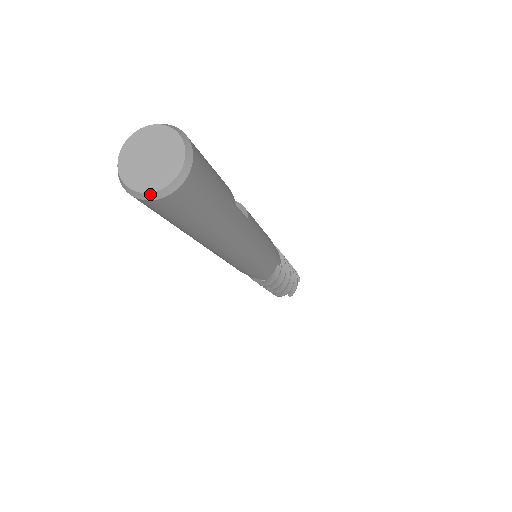
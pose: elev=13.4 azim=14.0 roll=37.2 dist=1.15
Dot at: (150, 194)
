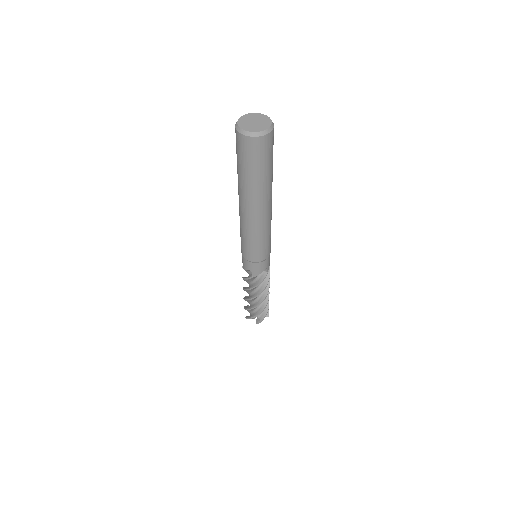
Dot at: (269, 129)
